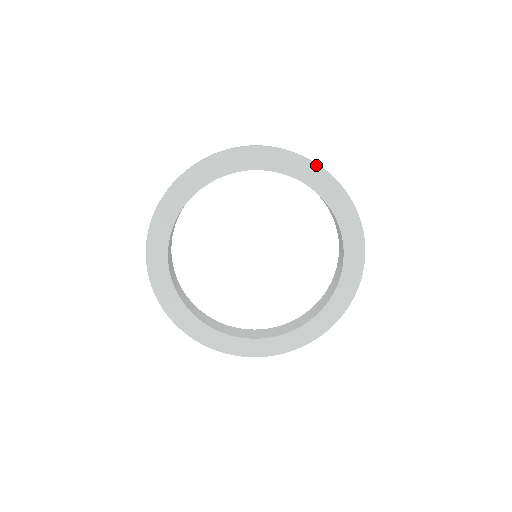
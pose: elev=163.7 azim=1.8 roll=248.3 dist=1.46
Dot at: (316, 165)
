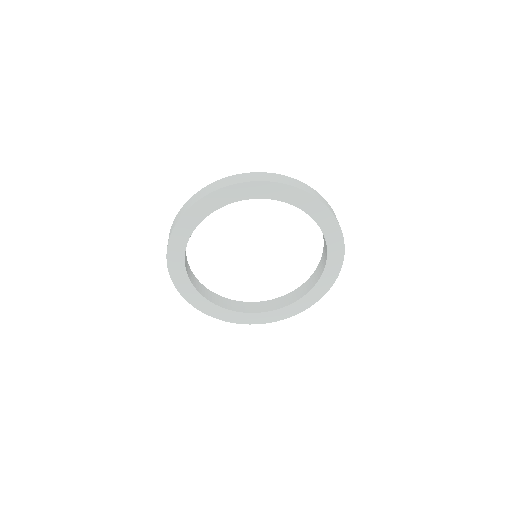
Dot at: (263, 182)
